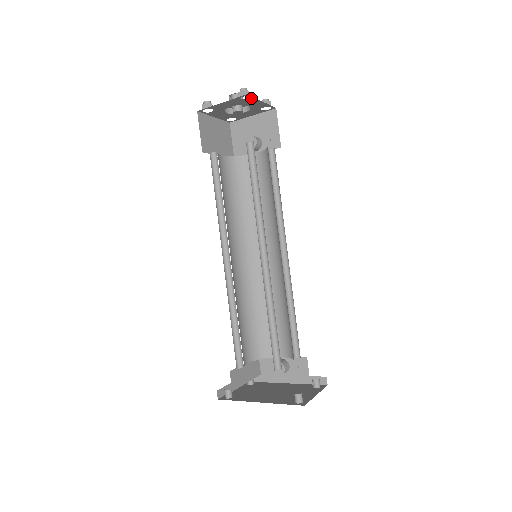
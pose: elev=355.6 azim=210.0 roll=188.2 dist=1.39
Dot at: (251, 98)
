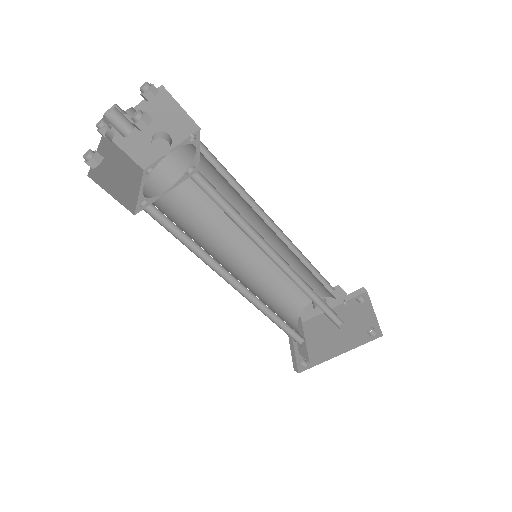
Dot at: occluded
